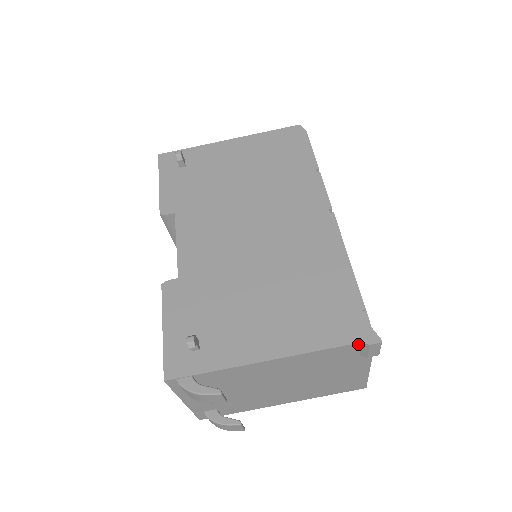
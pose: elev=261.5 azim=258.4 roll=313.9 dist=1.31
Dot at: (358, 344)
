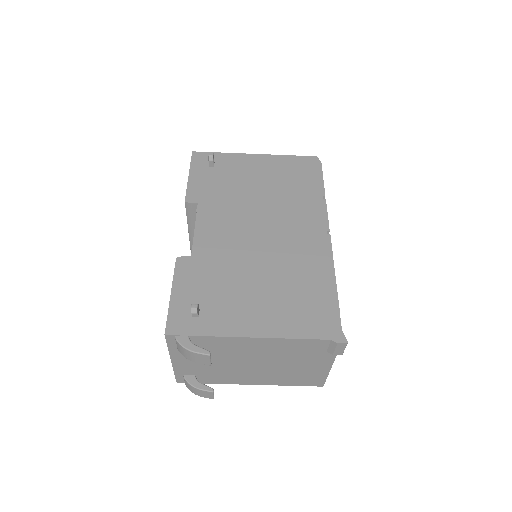
Dot at: (328, 341)
